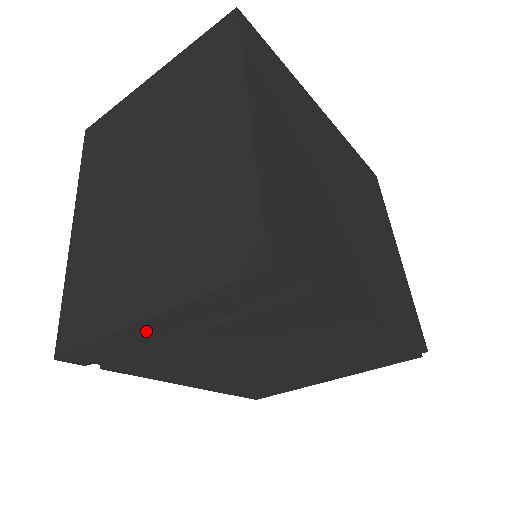
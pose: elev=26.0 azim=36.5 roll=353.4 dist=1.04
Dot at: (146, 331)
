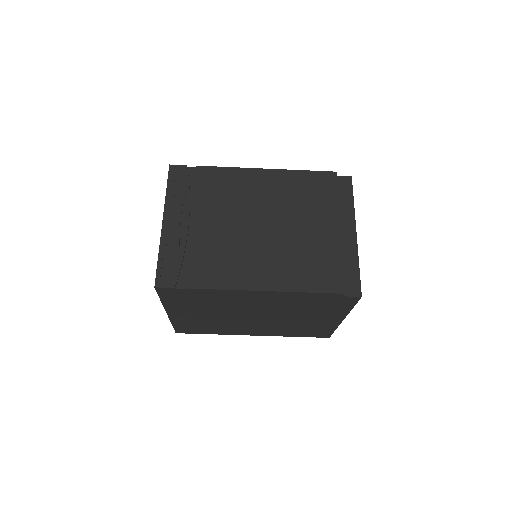
Dot at: (171, 230)
